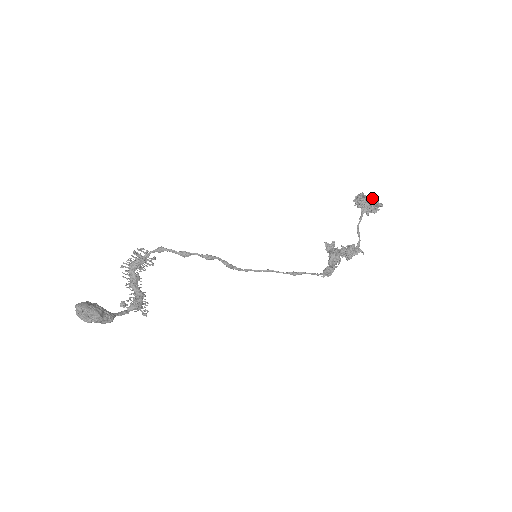
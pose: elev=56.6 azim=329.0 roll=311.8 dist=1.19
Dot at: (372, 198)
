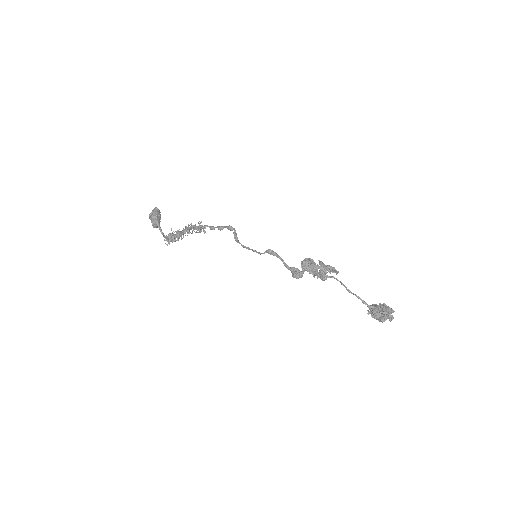
Dot at: occluded
